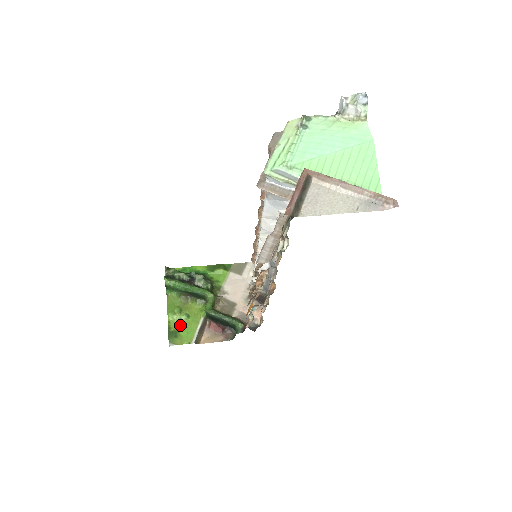
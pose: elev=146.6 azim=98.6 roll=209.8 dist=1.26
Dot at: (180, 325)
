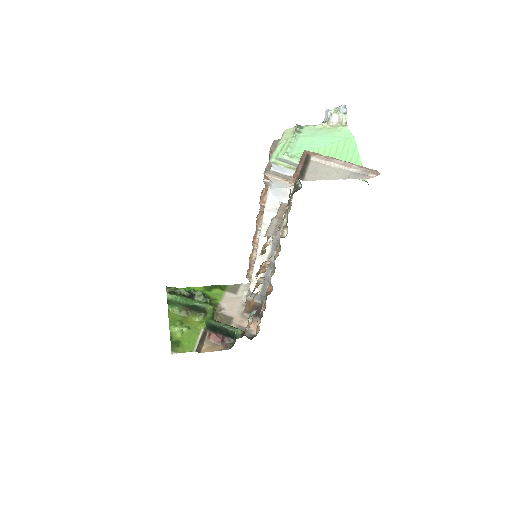
Dot at: (182, 336)
